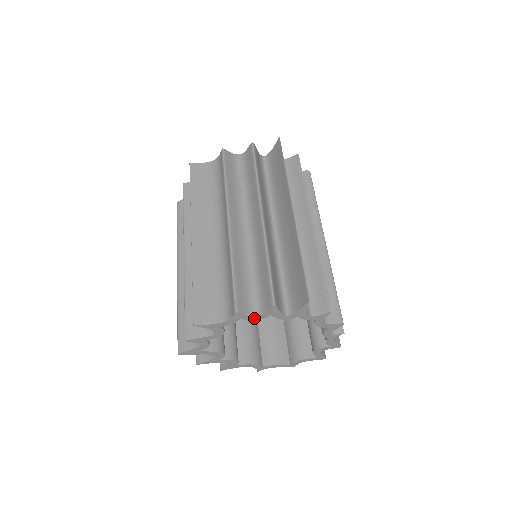
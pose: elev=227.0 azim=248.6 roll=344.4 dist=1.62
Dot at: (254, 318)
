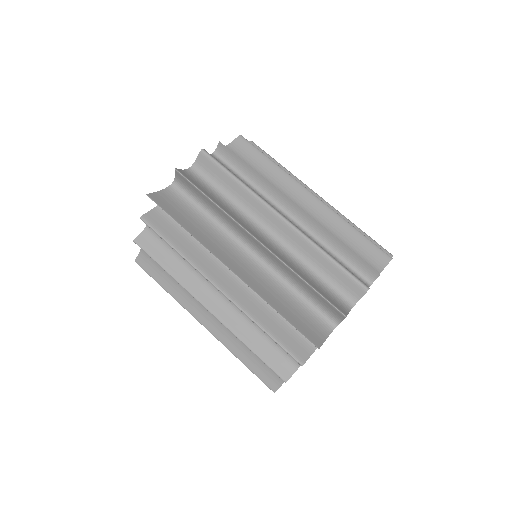
Dot at: occluded
